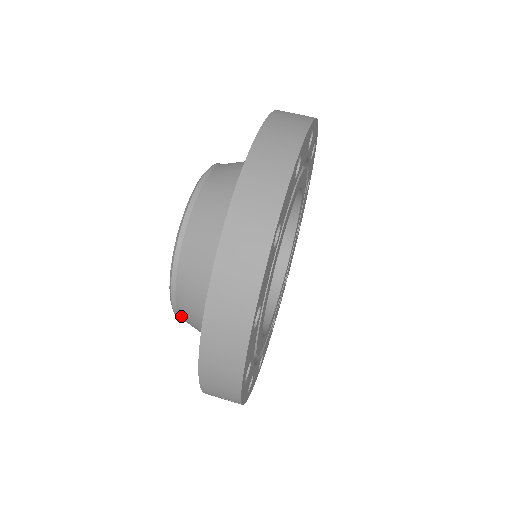
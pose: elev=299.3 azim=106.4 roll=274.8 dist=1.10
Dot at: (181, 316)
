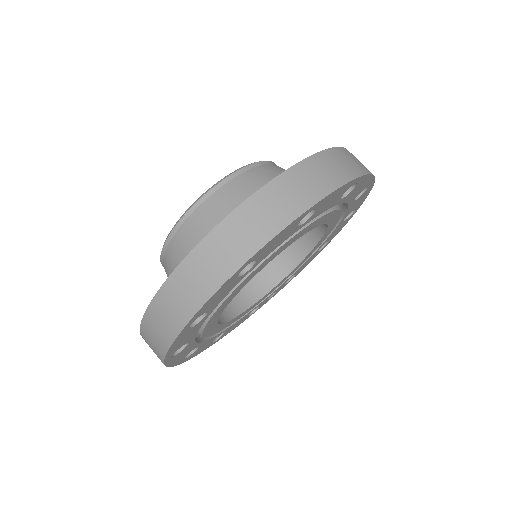
Dot at: occluded
